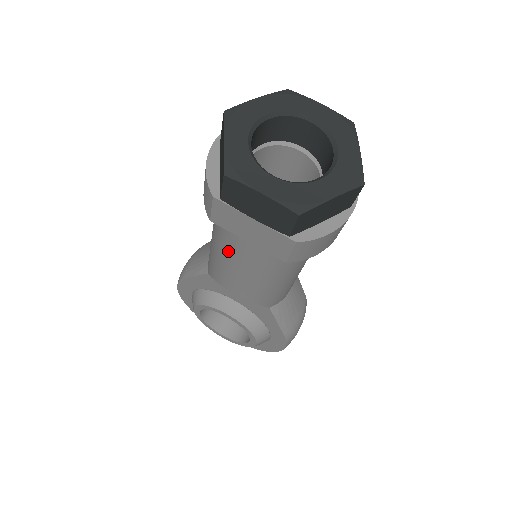
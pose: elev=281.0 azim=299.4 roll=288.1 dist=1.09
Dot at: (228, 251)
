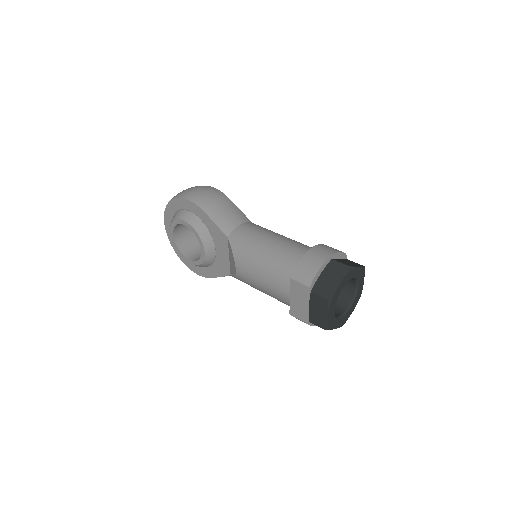
Dot at: (271, 278)
